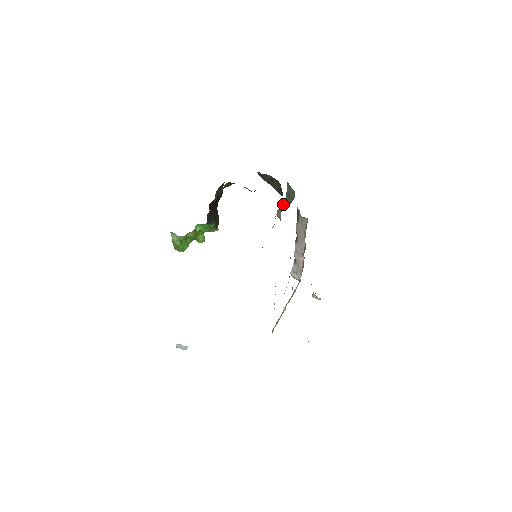
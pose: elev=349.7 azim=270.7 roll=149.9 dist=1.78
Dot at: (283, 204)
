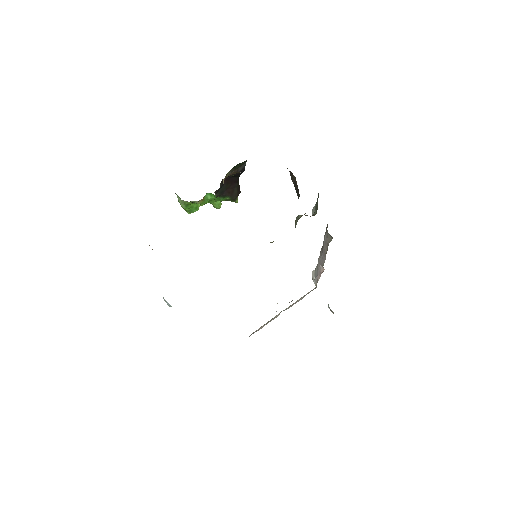
Dot at: occluded
